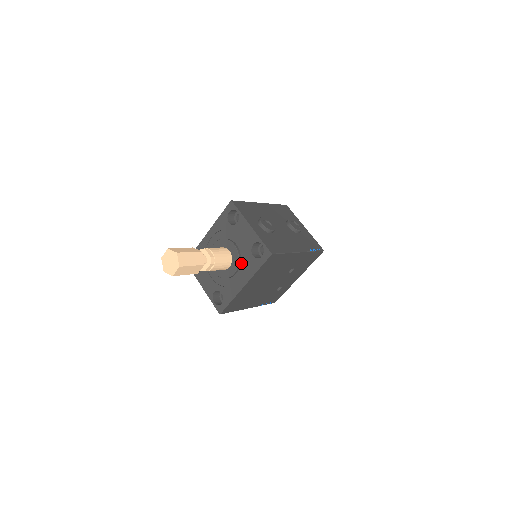
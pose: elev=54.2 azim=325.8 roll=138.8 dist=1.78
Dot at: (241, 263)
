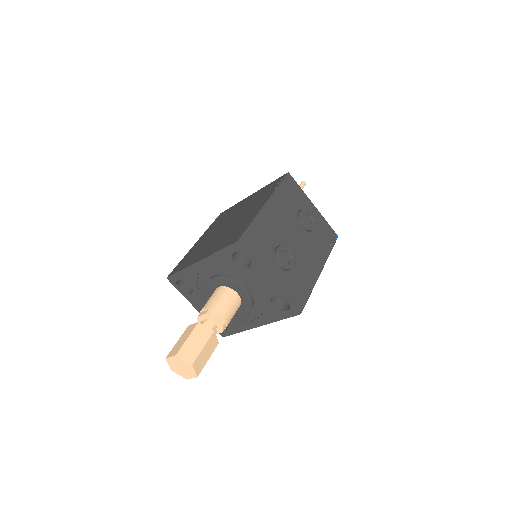
Dot at: (254, 306)
